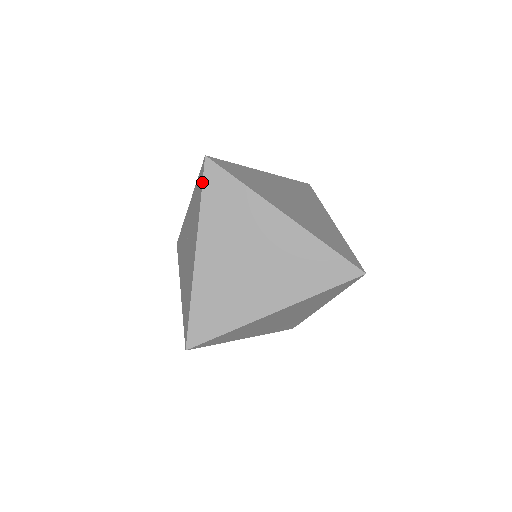
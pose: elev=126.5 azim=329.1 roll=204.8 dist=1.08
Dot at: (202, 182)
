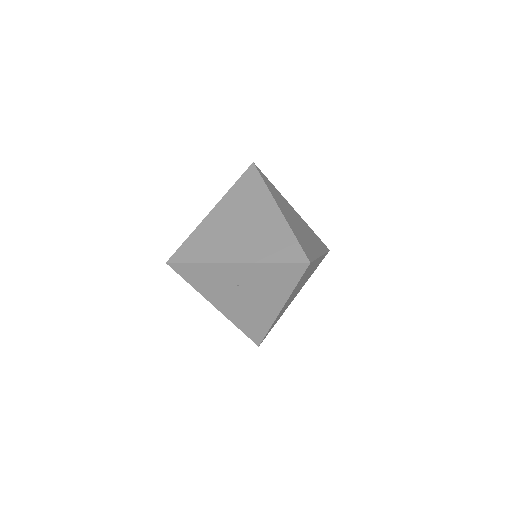
Dot at: occluded
